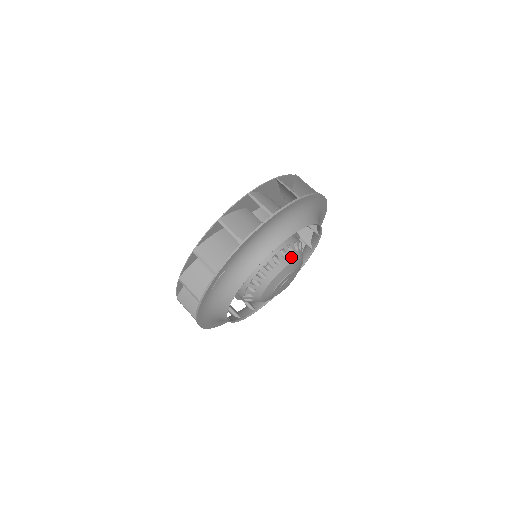
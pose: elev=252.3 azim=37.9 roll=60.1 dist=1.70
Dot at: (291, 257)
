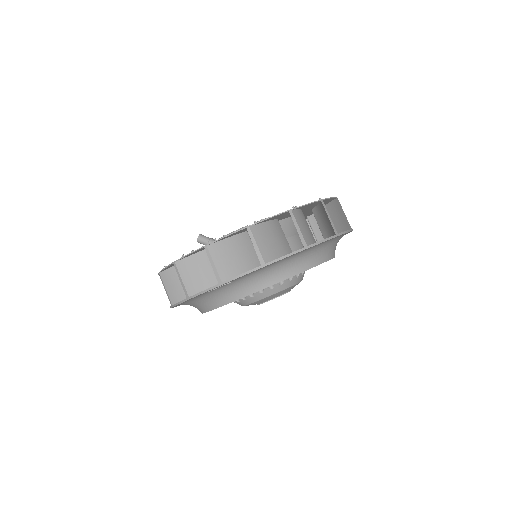
Dot at: (295, 280)
